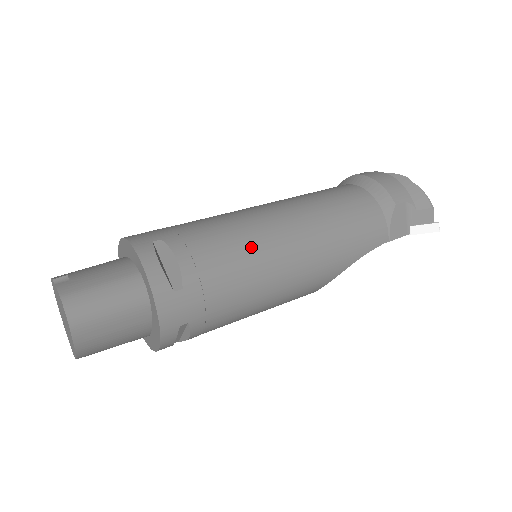
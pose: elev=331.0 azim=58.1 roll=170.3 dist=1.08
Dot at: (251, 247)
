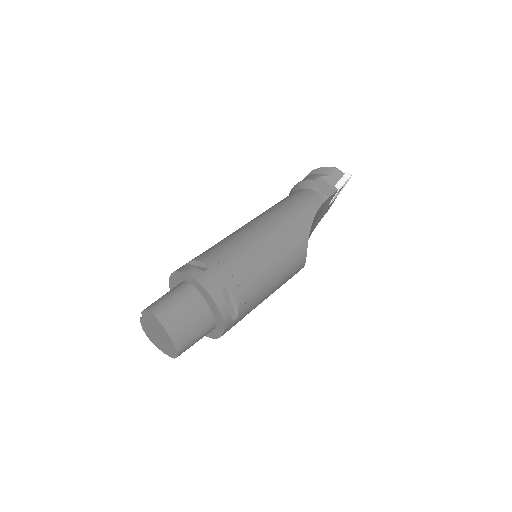
Dot at: (238, 237)
